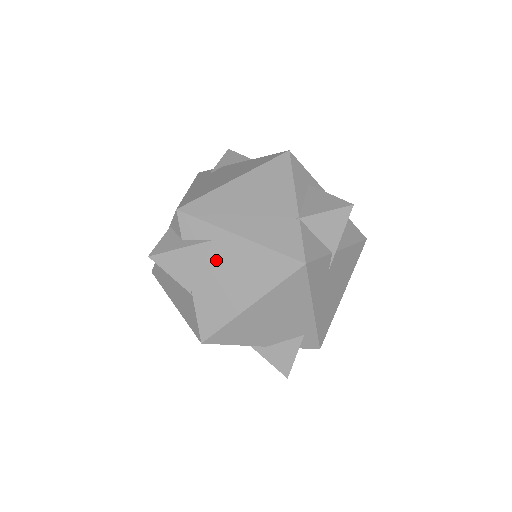
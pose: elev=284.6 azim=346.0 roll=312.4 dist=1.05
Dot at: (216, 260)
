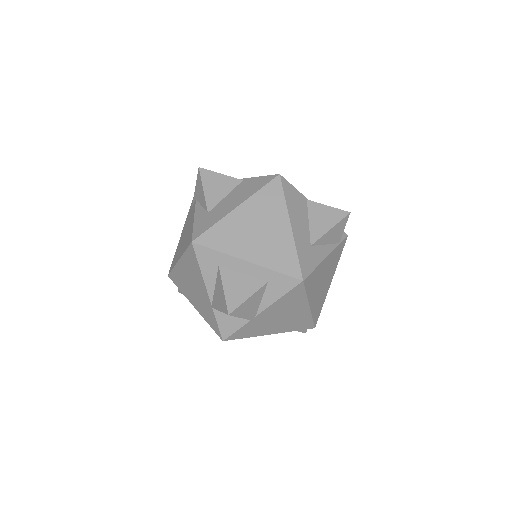
Dot at: occluded
